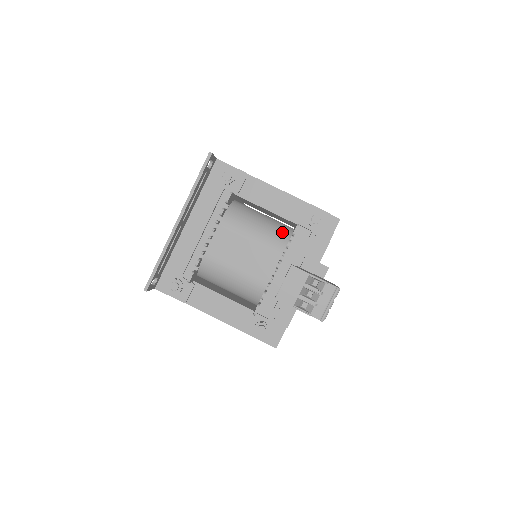
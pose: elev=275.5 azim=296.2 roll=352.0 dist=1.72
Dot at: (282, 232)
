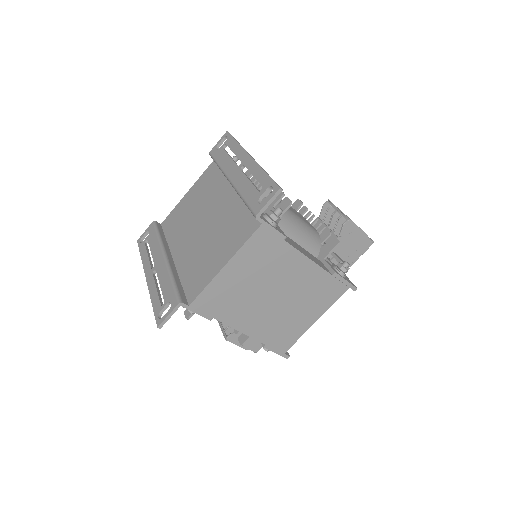
Dot at: occluded
